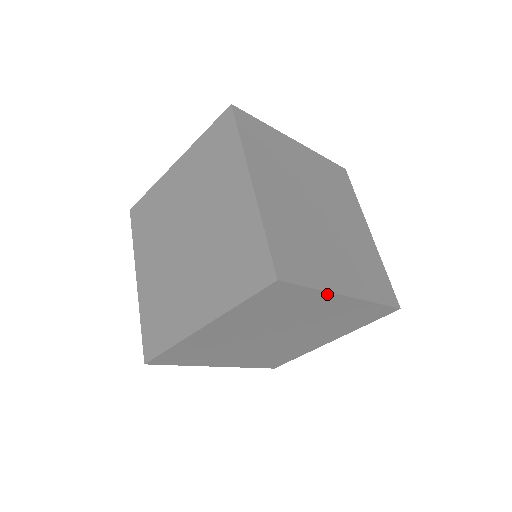
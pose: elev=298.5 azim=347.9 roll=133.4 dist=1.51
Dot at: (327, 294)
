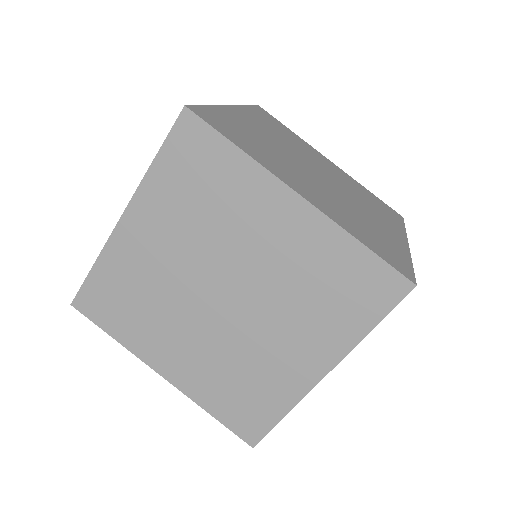
Dot at: (263, 174)
